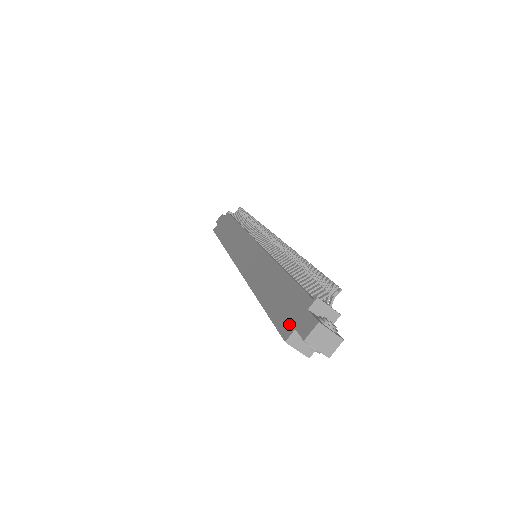
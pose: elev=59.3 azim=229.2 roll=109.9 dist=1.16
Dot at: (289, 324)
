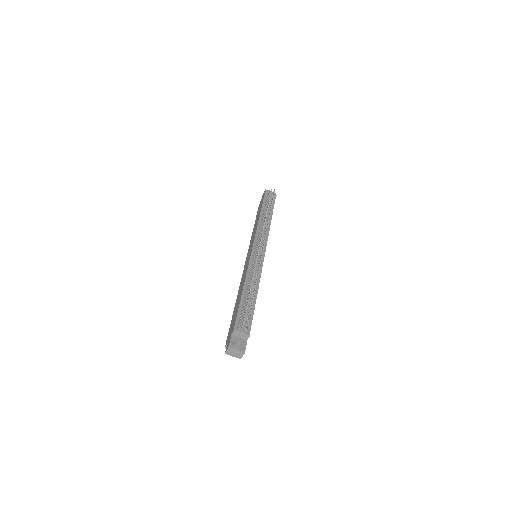
Dot at: (228, 338)
